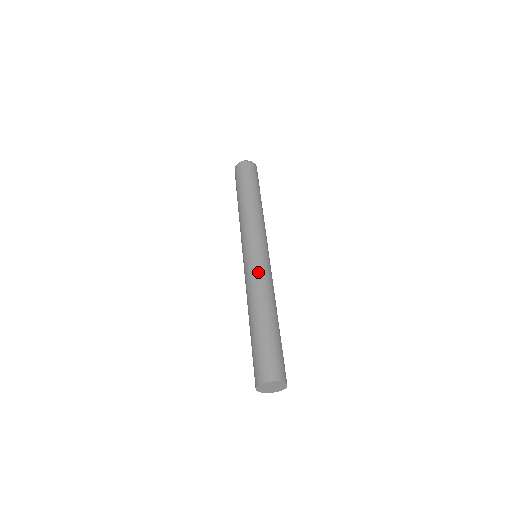
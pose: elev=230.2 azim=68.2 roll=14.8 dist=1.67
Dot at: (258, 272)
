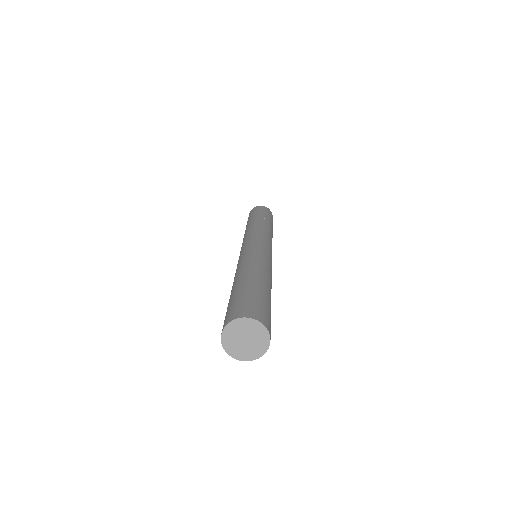
Dot at: (268, 258)
